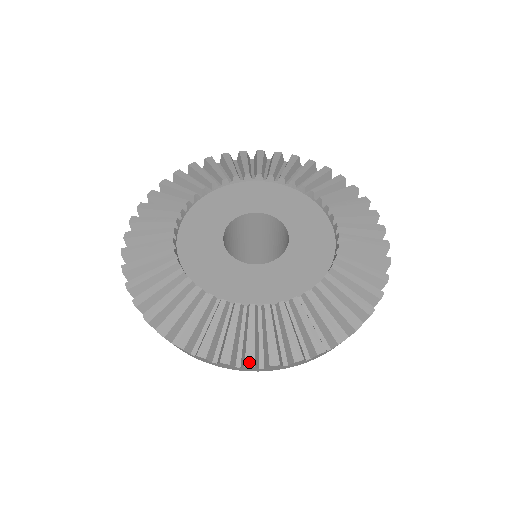
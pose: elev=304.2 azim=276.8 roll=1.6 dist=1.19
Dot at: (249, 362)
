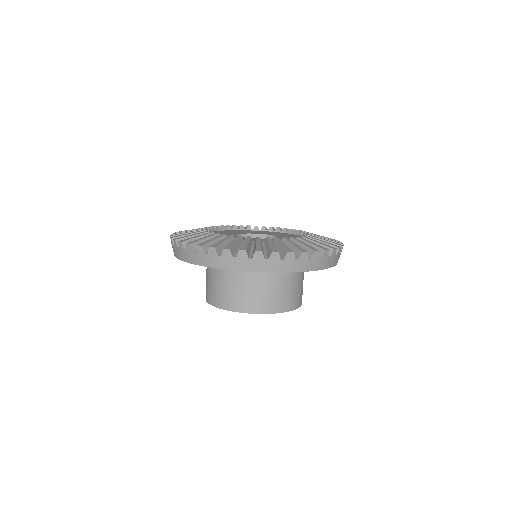
Dot at: (200, 244)
